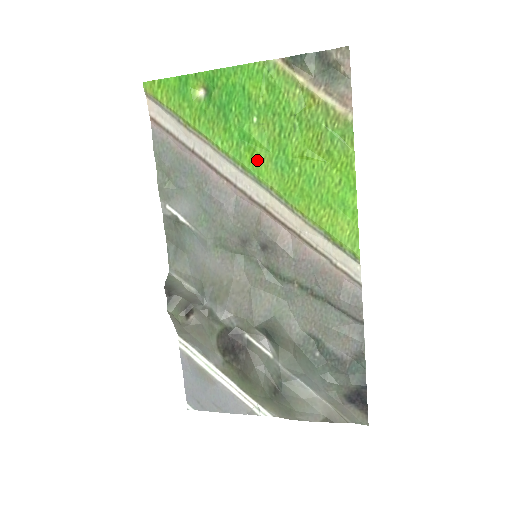
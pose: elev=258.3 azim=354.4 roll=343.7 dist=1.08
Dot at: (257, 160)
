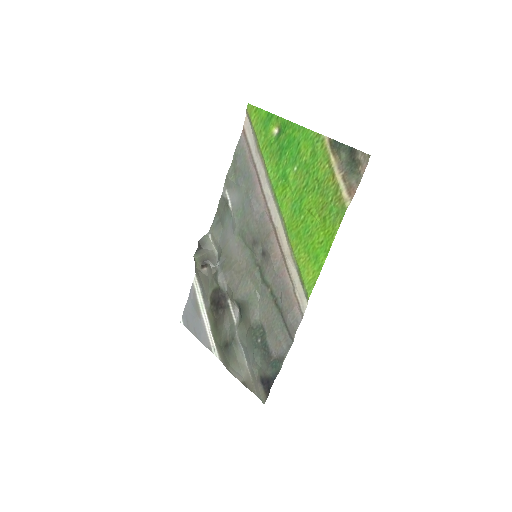
Dot at: (284, 196)
